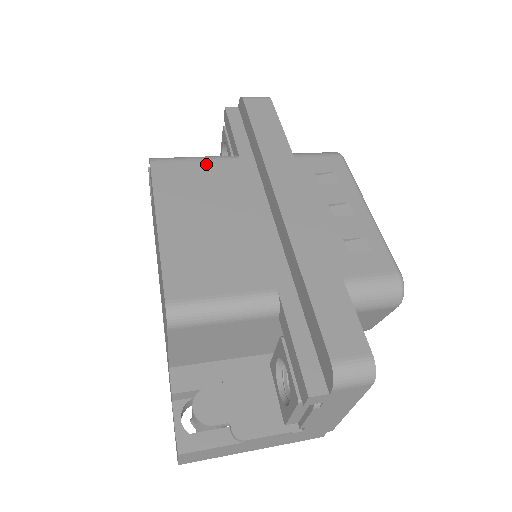
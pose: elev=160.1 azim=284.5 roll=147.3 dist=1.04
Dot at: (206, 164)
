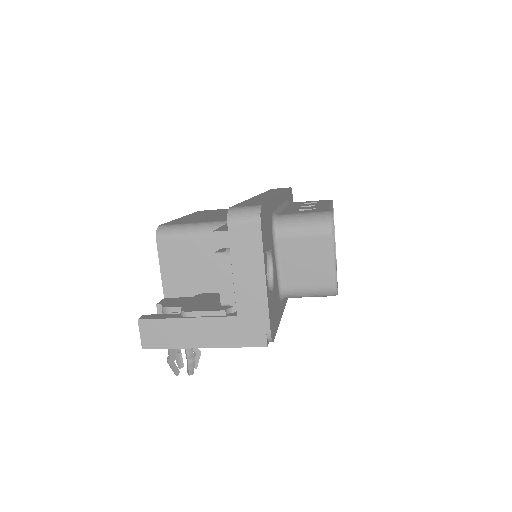
Dot at: occluded
